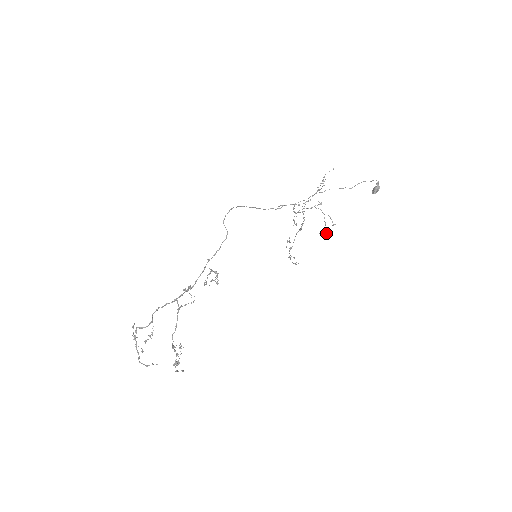
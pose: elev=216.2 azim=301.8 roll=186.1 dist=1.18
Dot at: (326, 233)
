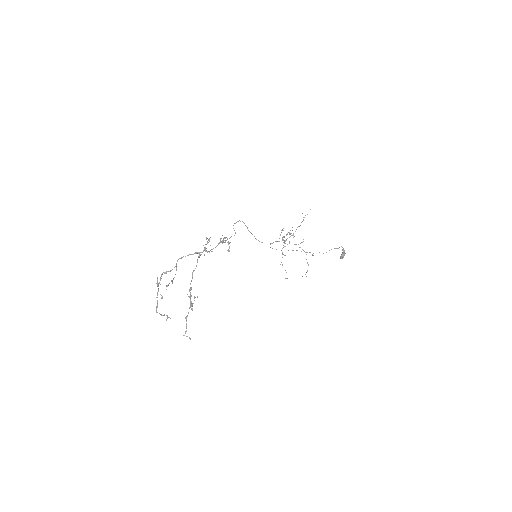
Dot at: occluded
